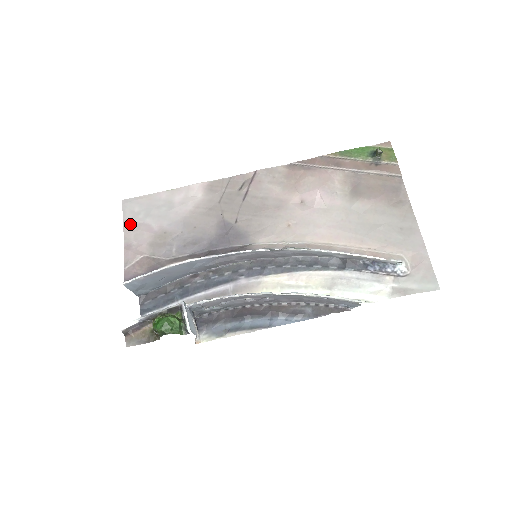
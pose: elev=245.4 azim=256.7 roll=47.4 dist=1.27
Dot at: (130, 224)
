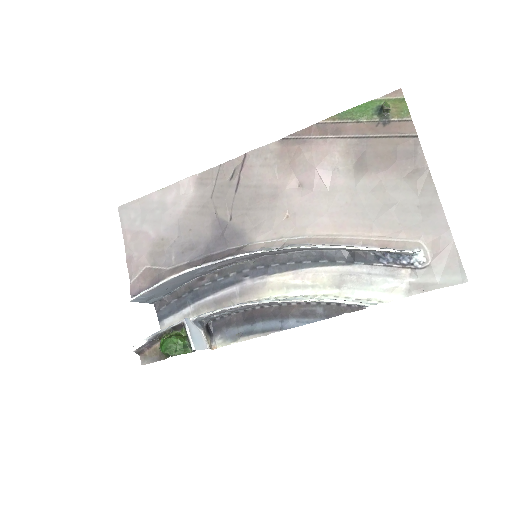
Dot at: (129, 233)
